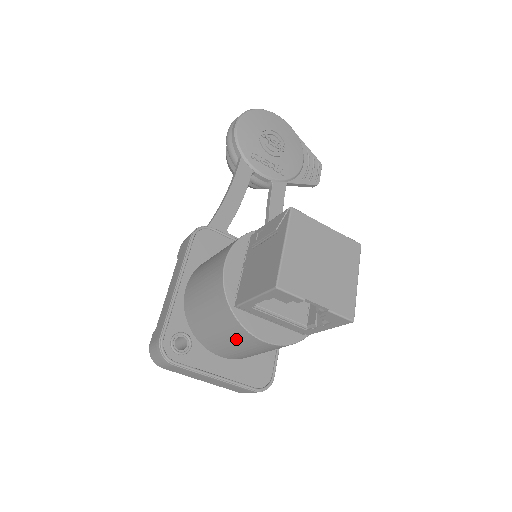
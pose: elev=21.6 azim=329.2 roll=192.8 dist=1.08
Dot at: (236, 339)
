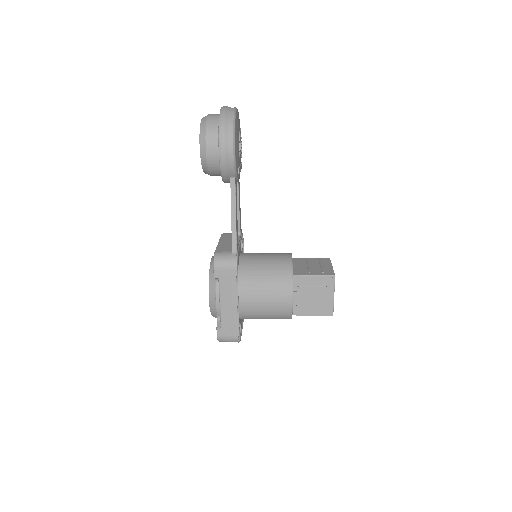
Dot at: occluded
